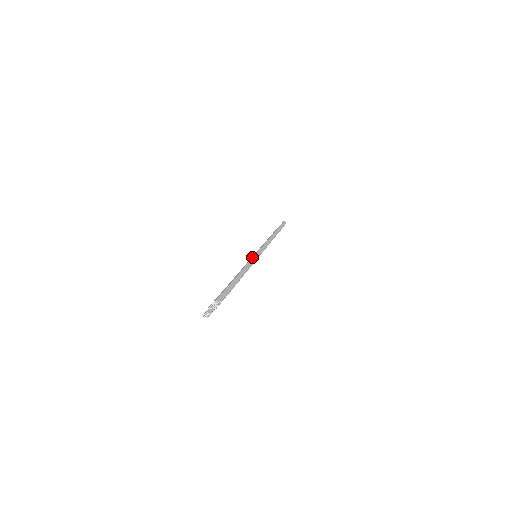
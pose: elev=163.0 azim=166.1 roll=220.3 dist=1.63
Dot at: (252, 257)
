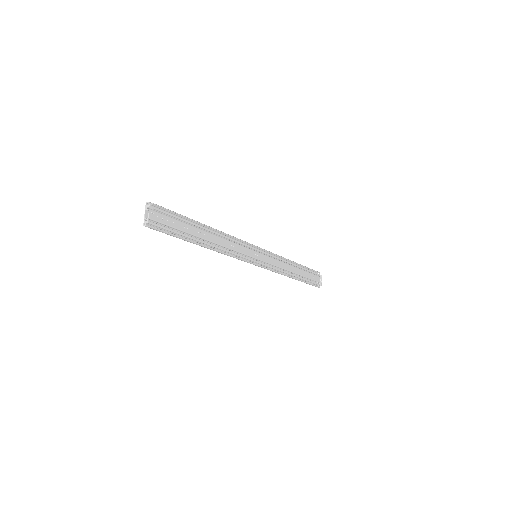
Dot at: occluded
